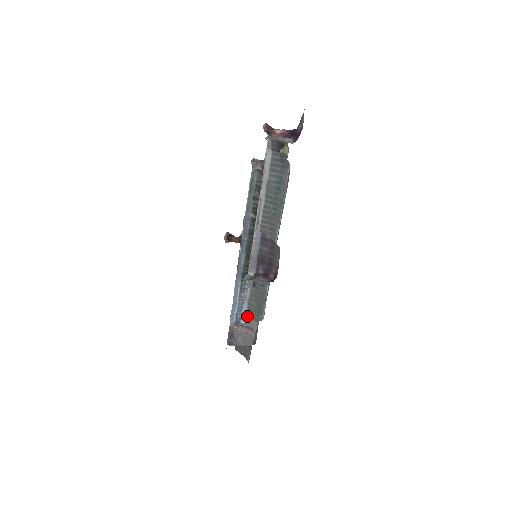
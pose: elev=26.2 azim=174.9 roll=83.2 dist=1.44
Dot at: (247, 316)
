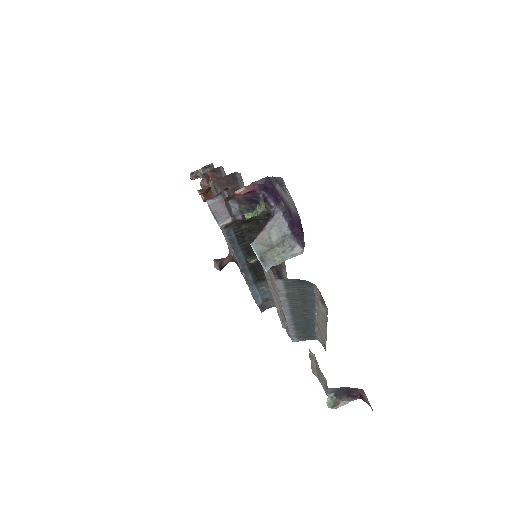
Dot at: (298, 340)
